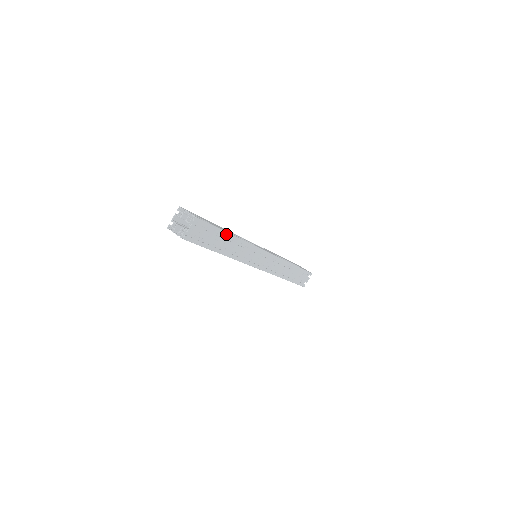
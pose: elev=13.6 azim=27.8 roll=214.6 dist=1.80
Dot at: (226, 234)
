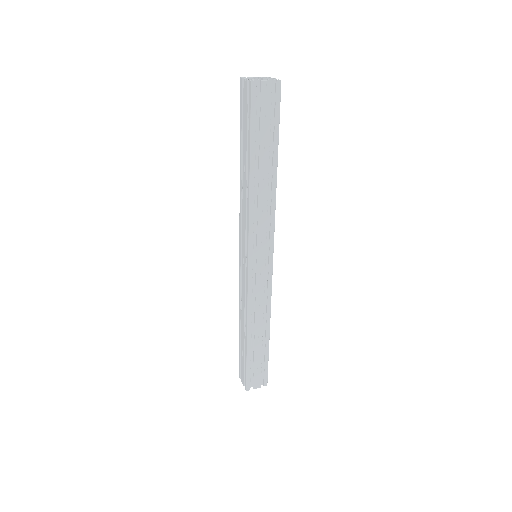
Dot at: (275, 155)
